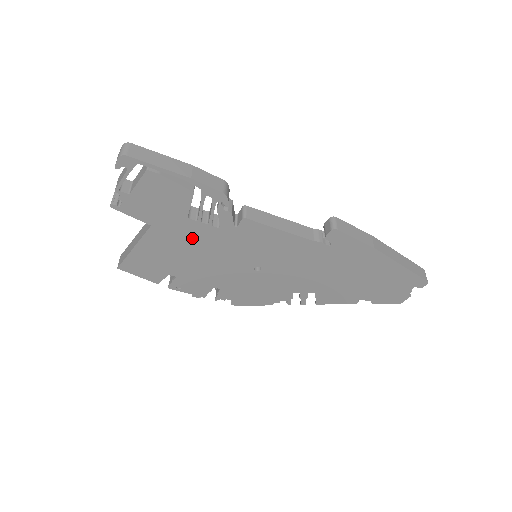
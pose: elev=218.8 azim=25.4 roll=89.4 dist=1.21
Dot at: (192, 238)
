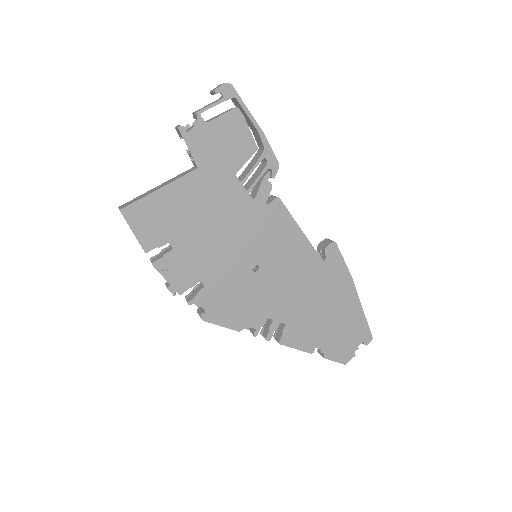
Dot at: (223, 201)
